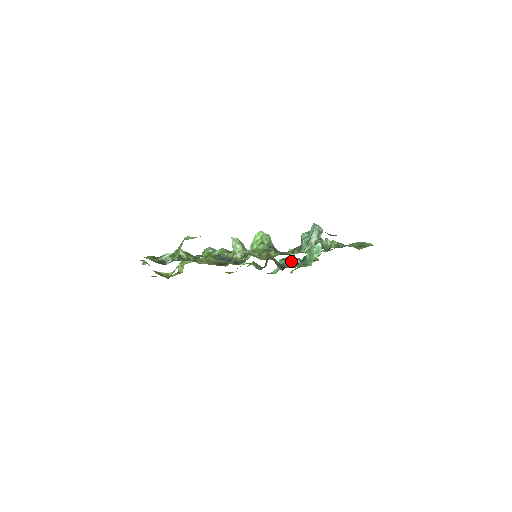
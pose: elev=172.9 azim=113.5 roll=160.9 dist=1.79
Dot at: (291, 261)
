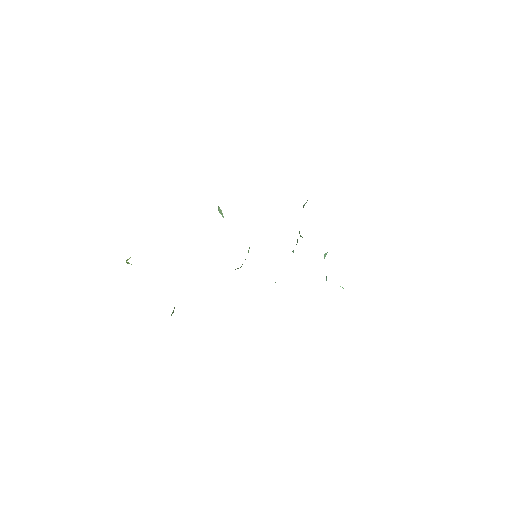
Dot at: occluded
